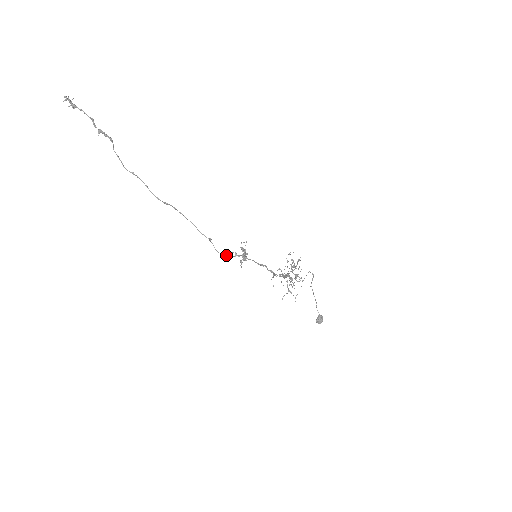
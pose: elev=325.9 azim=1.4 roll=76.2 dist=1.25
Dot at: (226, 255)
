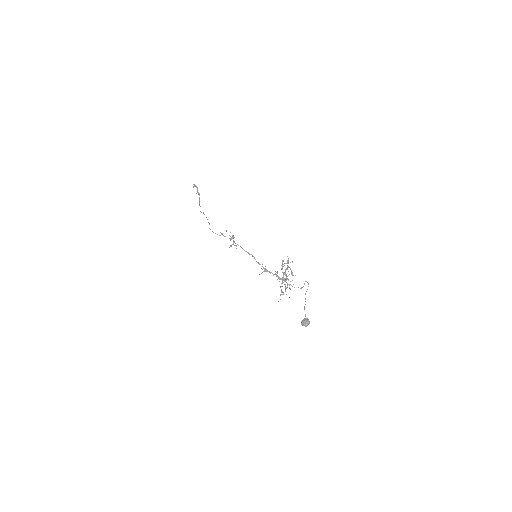
Dot at: (215, 233)
